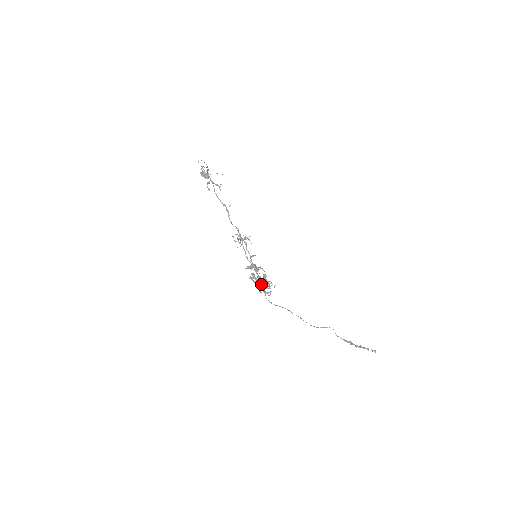
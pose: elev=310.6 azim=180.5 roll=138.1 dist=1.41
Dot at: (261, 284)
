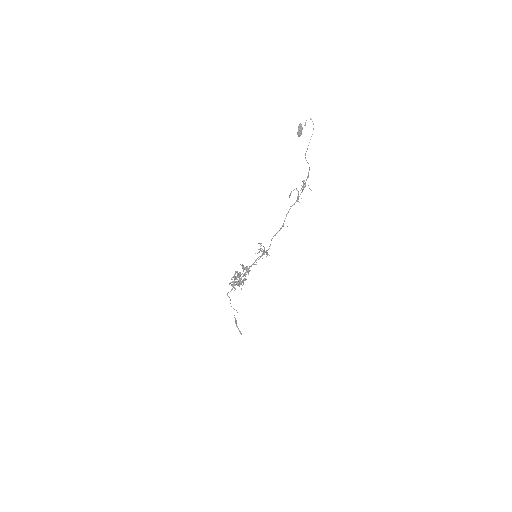
Dot at: (237, 283)
